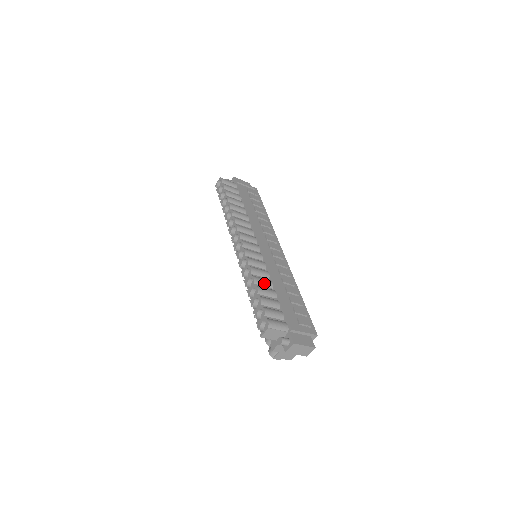
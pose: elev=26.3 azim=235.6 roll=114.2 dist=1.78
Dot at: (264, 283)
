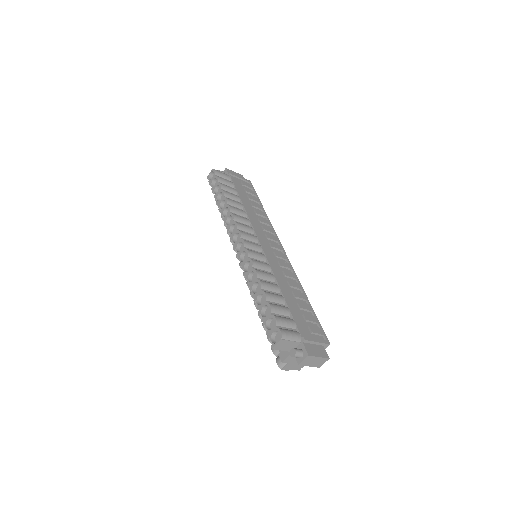
Dot at: (271, 288)
